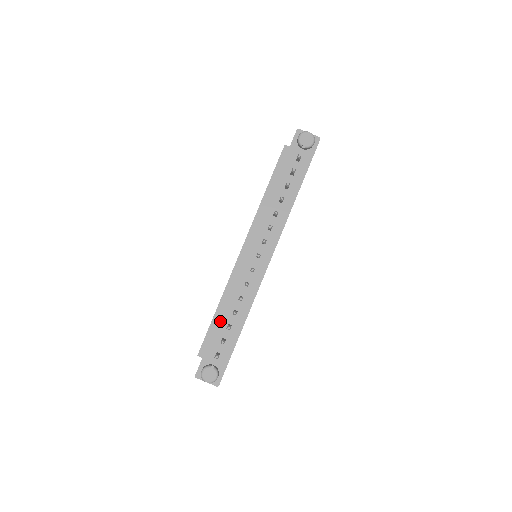
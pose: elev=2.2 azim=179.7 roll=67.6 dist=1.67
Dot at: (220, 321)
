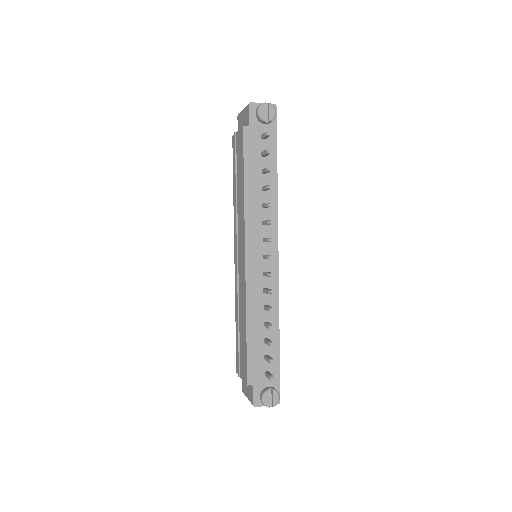
Dot at: (255, 340)
